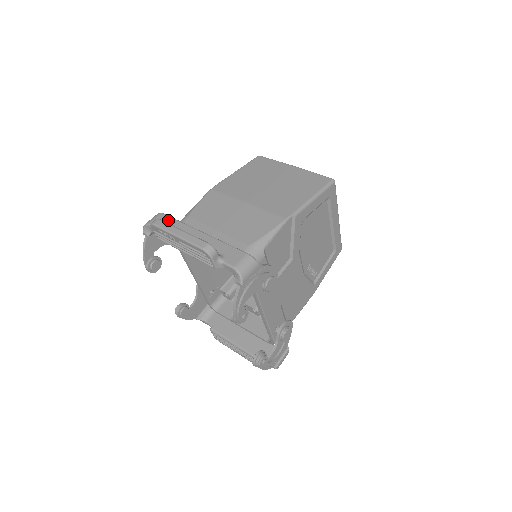
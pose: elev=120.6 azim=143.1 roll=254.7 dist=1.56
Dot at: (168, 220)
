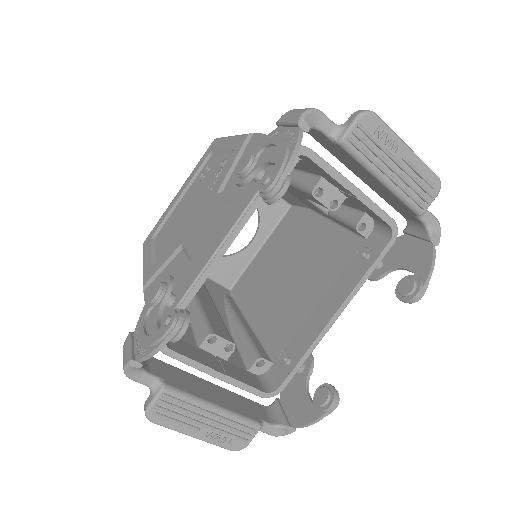
Dot at: occluded
